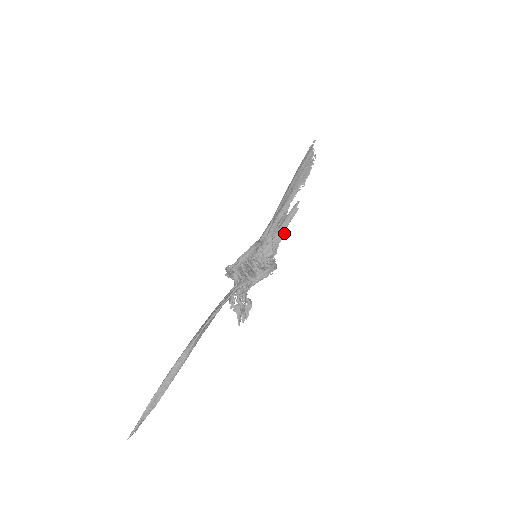
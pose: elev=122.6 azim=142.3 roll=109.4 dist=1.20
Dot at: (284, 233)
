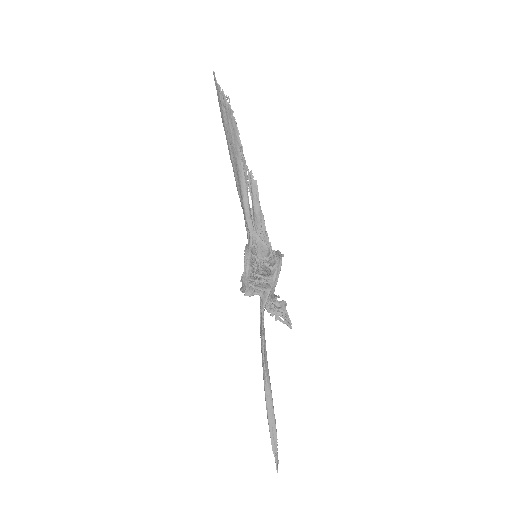
Dot at: (263, 217)
